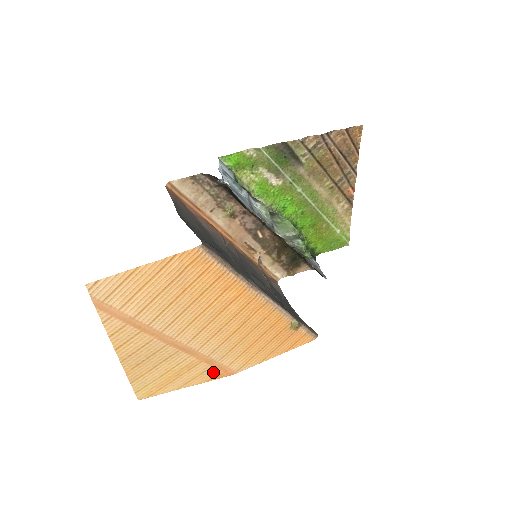
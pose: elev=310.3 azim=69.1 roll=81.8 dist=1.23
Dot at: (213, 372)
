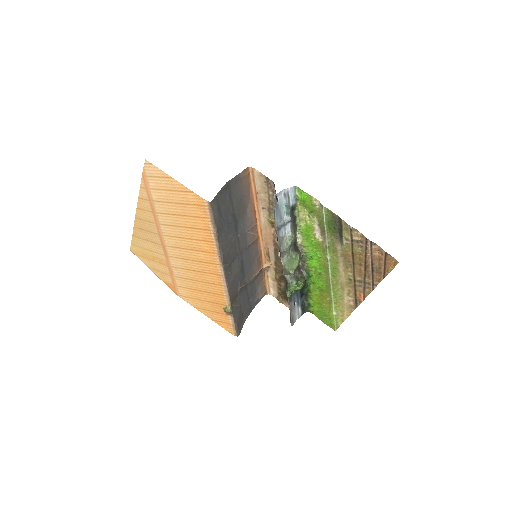
Dot at: (169, 280)
